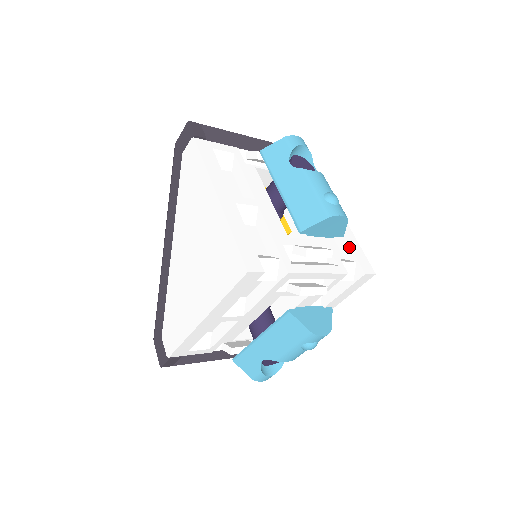
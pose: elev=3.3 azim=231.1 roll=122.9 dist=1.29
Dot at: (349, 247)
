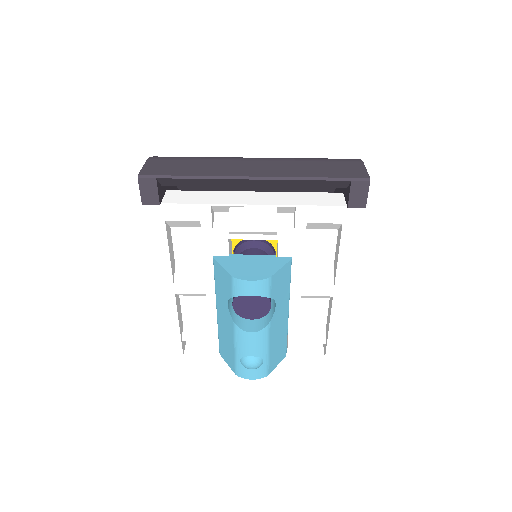
Dot at: (328, 330)
